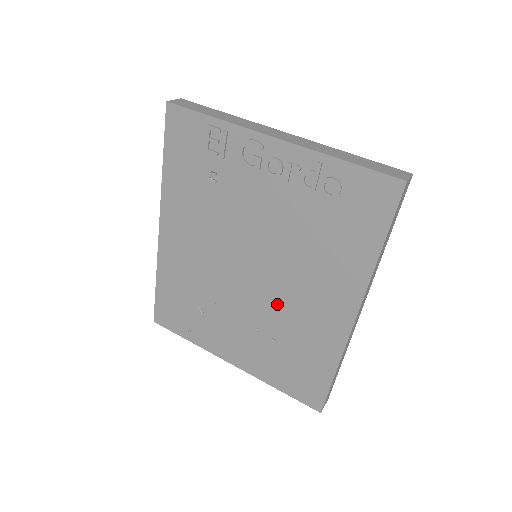
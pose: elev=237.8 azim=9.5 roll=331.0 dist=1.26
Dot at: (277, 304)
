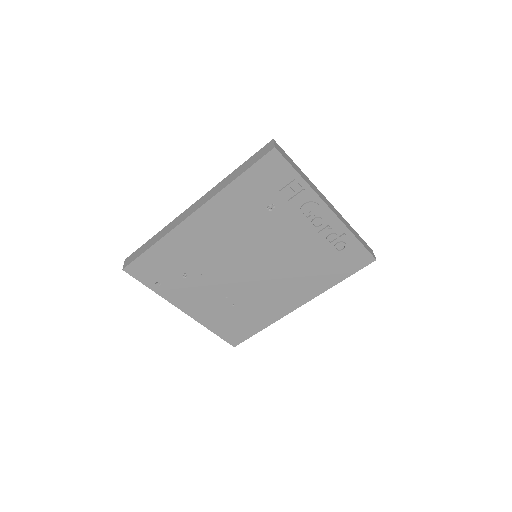
Dot at: (254, 288)
